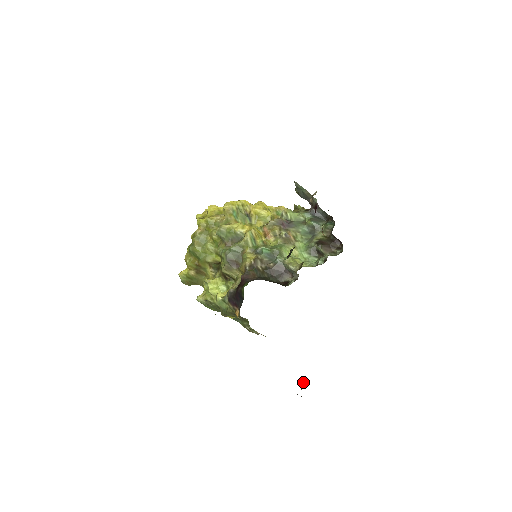
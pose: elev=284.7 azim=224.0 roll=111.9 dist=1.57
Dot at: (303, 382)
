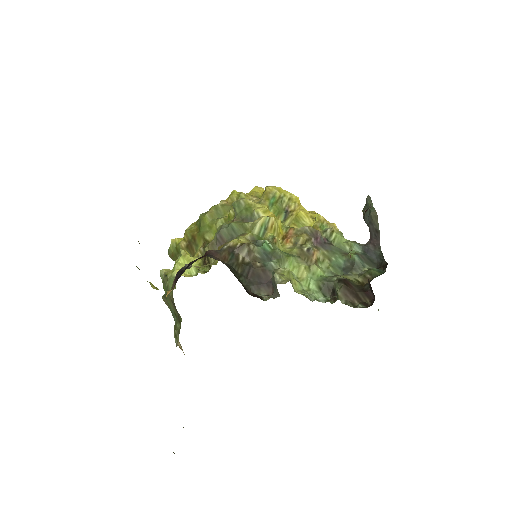
Dot at: occluded
